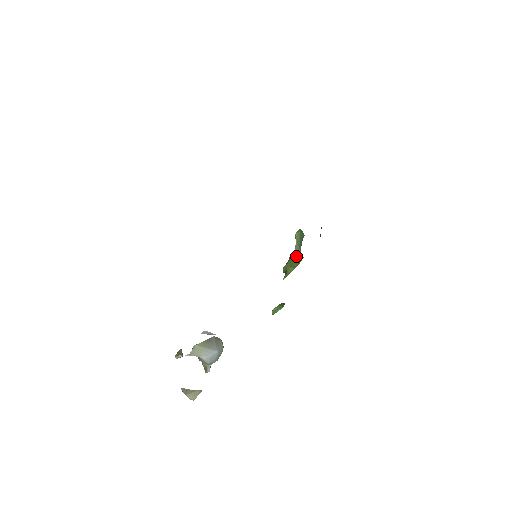
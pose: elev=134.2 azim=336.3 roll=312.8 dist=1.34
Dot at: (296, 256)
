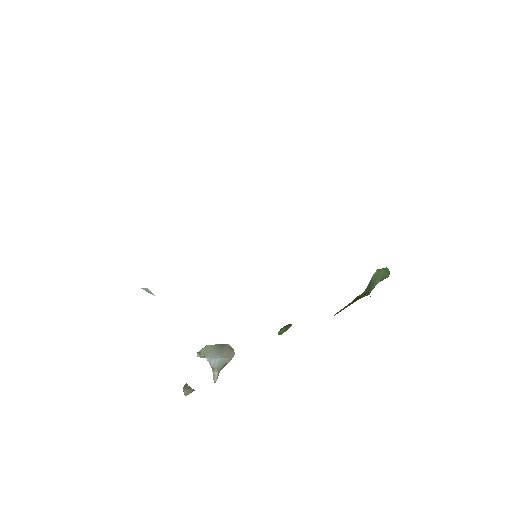
Dot at: (362, 294)
